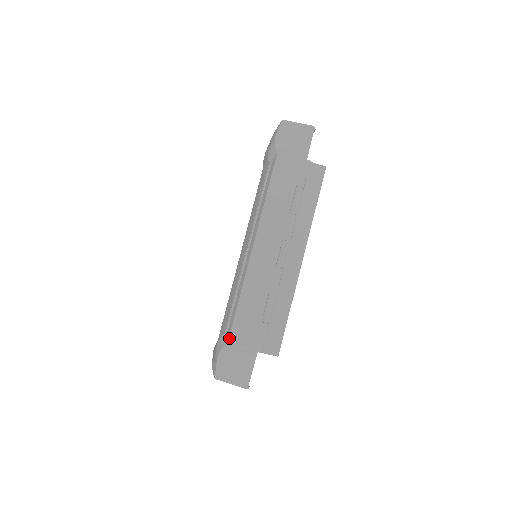
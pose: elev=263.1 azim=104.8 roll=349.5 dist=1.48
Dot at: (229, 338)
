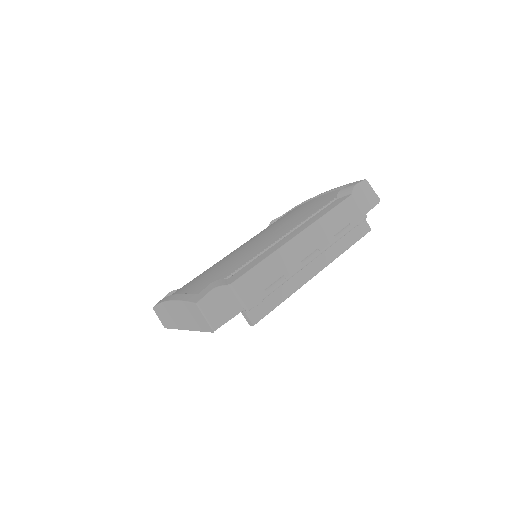
Dot at: (234, 281)
